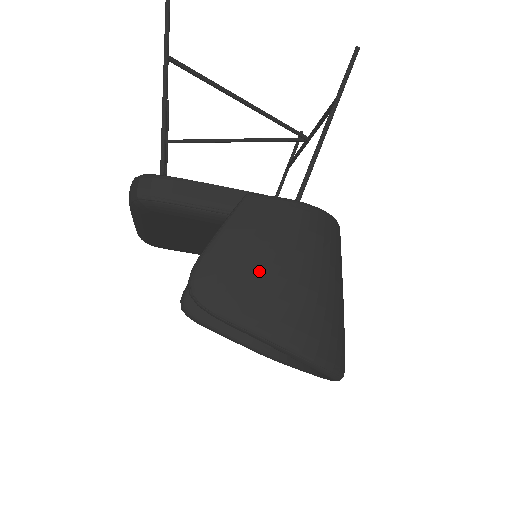
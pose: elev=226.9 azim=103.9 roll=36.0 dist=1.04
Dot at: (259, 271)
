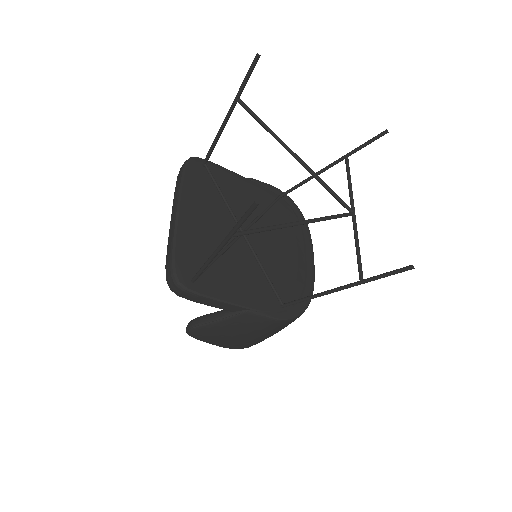
Dot at: (231, 337)
